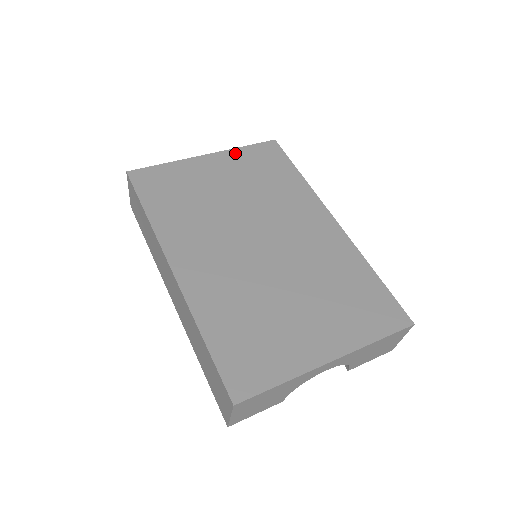
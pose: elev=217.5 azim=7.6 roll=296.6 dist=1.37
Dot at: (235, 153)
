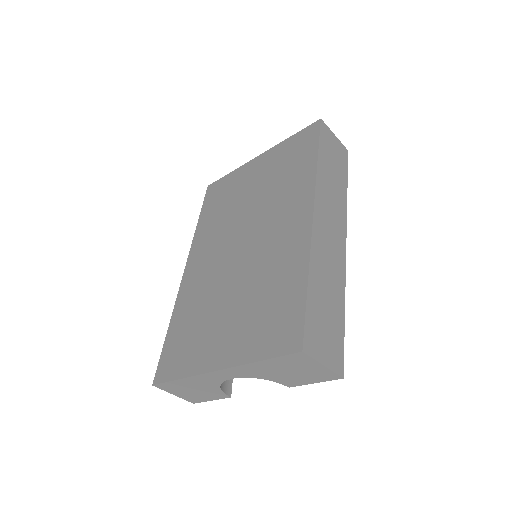
Dot at: (279, 147)
